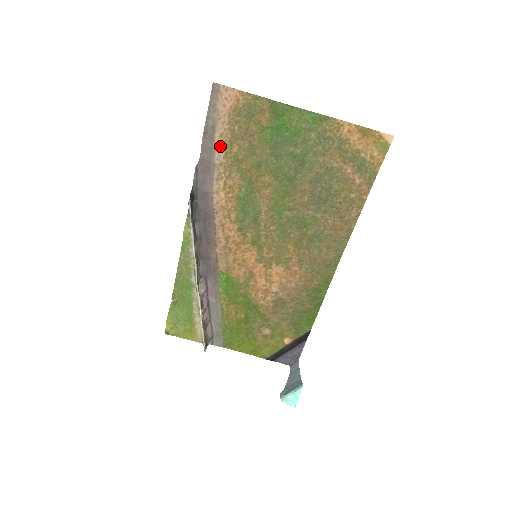
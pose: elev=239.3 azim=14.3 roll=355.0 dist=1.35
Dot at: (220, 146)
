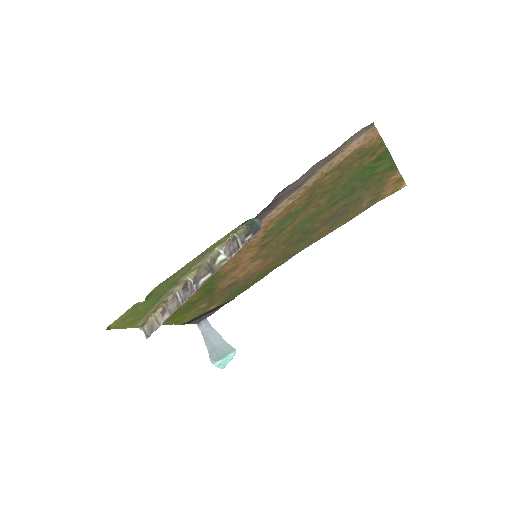
Dot at: (320, 173)
